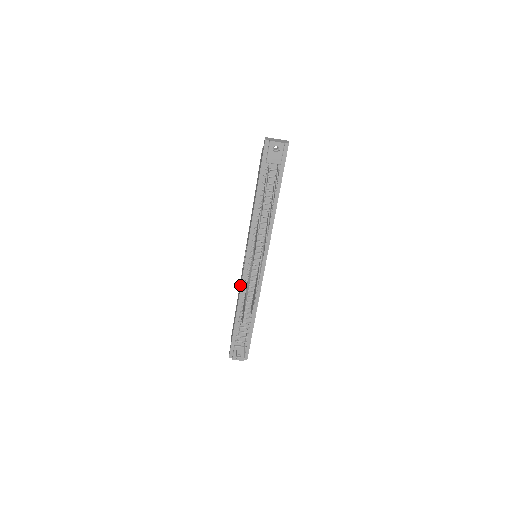
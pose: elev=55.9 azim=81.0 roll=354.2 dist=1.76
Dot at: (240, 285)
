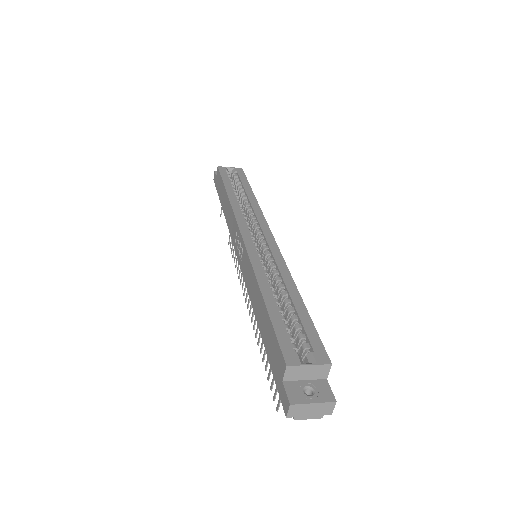
Dot at: (230, 226)
